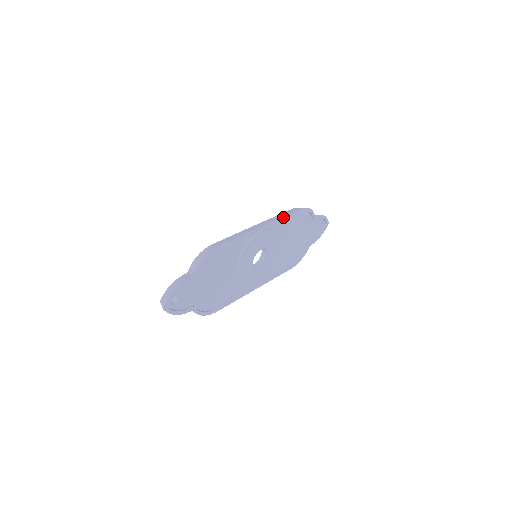
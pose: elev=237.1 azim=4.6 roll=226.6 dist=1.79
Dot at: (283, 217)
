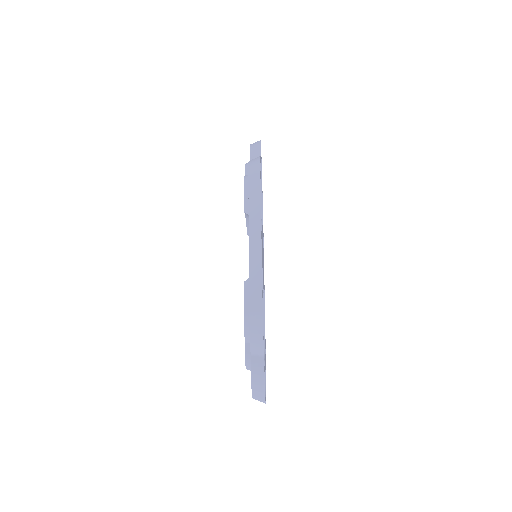
Dot at: (260, 204)
